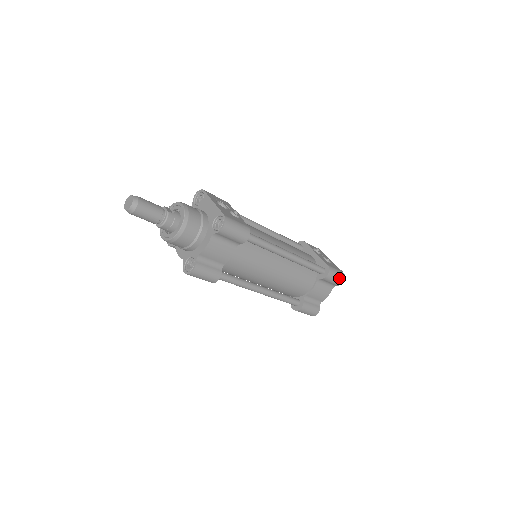
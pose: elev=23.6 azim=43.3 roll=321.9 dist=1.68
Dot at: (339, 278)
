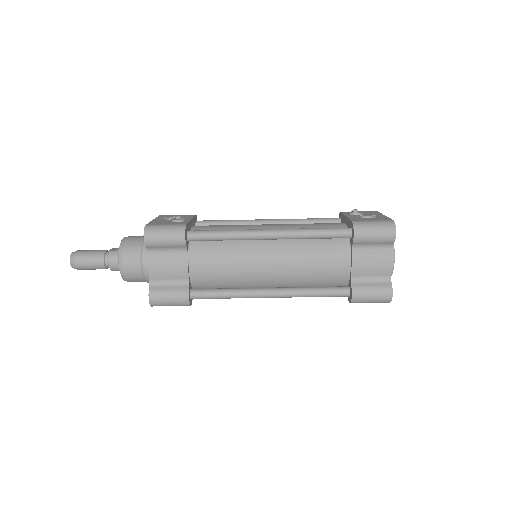
Dot at: (382, 230)
